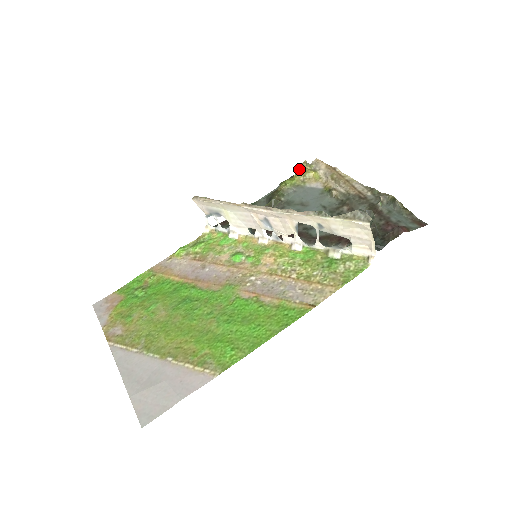
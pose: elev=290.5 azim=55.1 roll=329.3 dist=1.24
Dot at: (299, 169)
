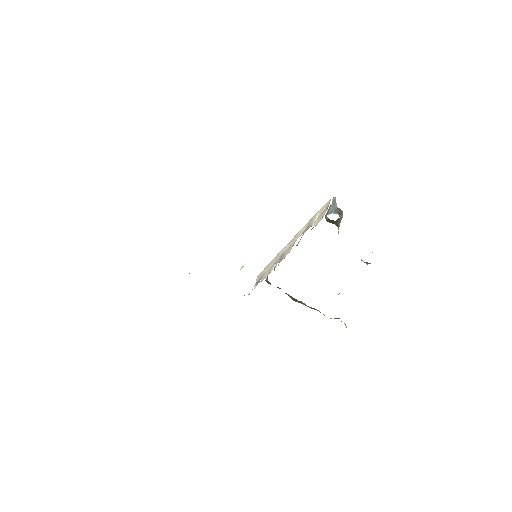
Dot at: occluded
